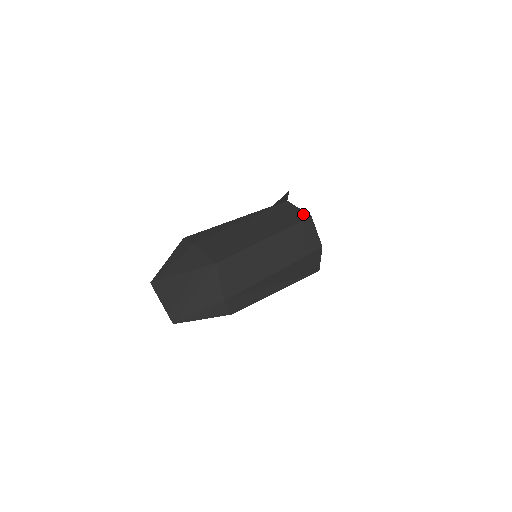
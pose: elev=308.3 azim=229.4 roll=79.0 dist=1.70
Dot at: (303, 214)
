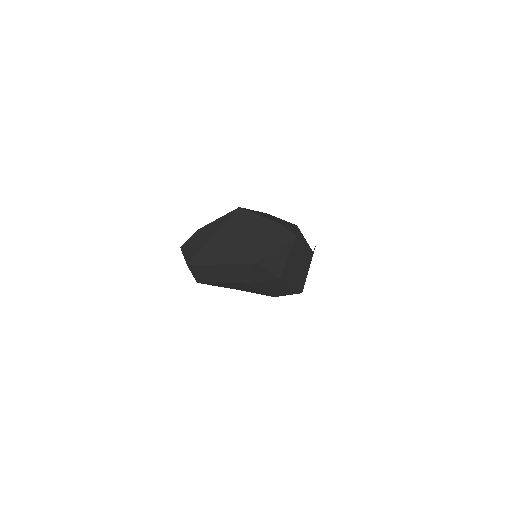
Dot at: occluded
